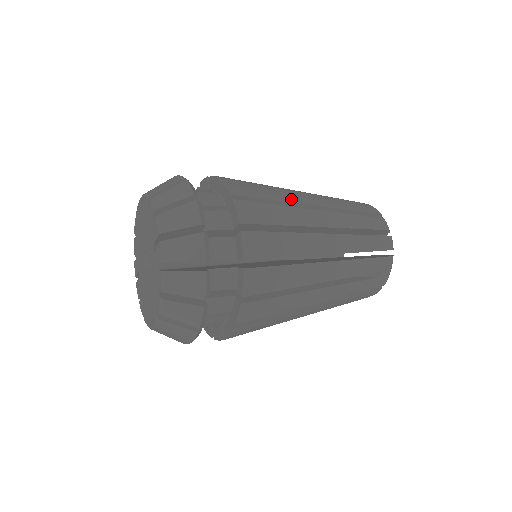
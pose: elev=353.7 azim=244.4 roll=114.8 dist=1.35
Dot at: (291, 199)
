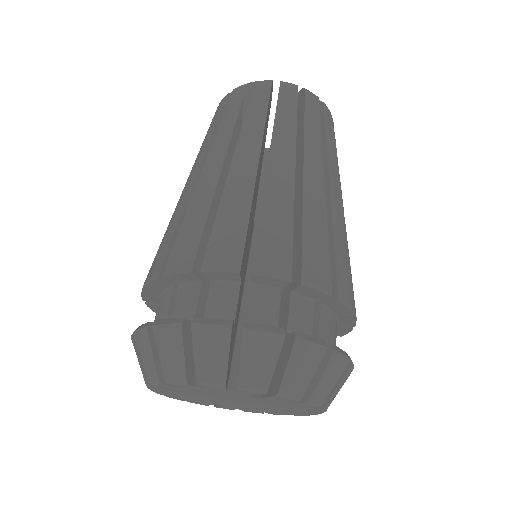
Dot at: (247, 188)
